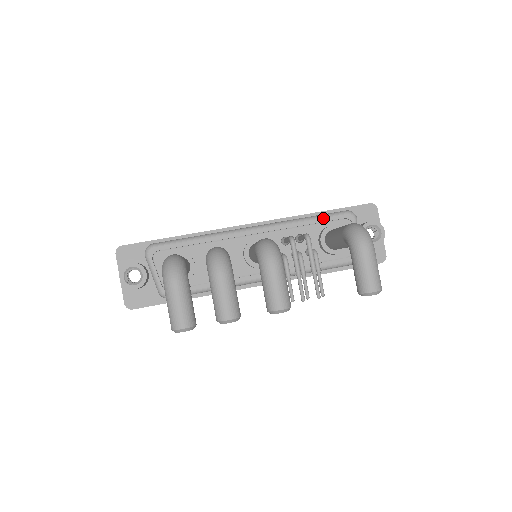
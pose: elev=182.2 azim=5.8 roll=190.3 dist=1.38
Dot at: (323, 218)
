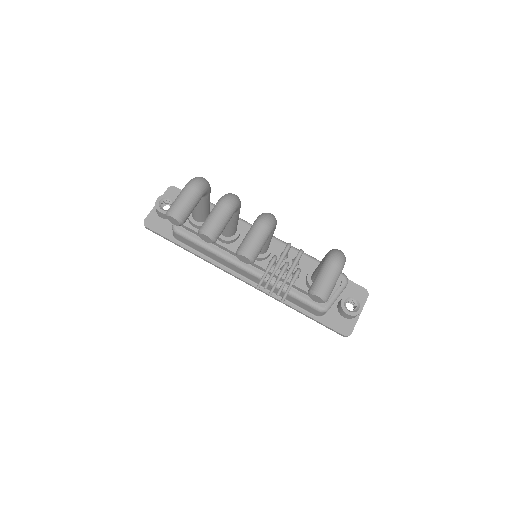
Dot at: occluded
